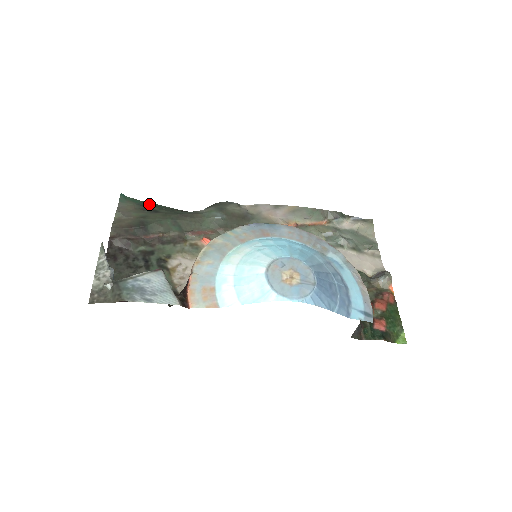
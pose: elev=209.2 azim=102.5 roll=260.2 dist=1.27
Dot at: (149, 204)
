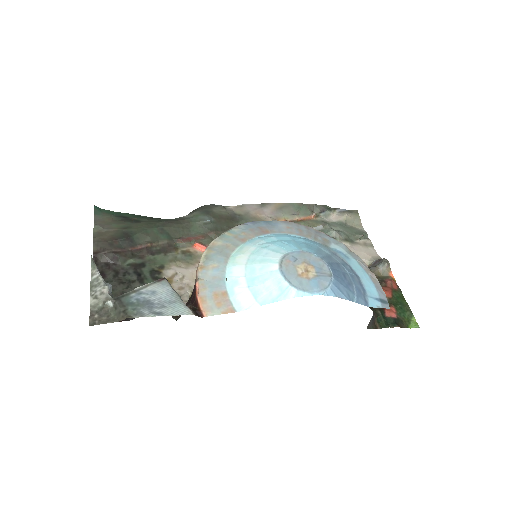
Dot at: (127, 215)
